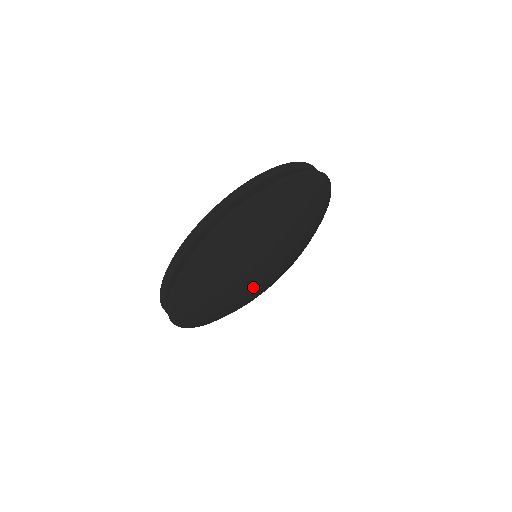
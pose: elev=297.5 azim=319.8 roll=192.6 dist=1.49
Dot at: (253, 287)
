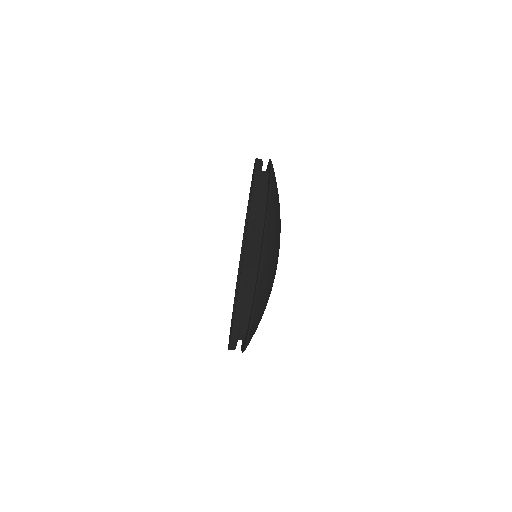
Dot at: occluded
